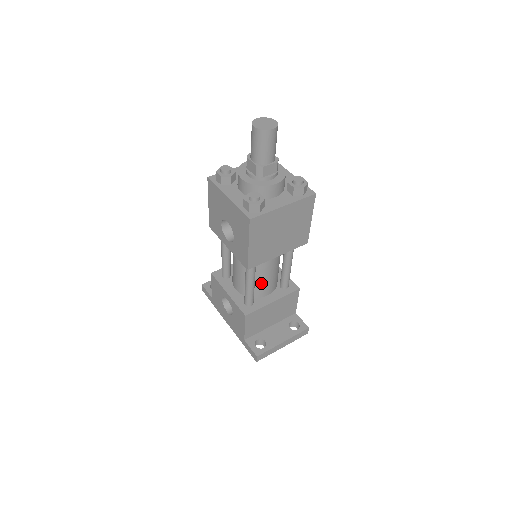
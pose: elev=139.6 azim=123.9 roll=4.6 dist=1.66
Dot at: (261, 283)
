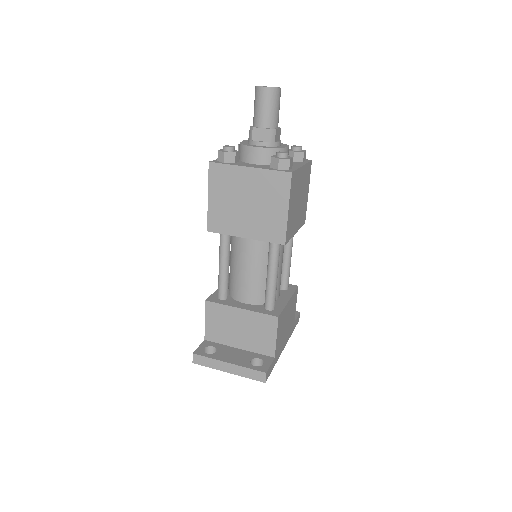
Dot at: (238, 279)
